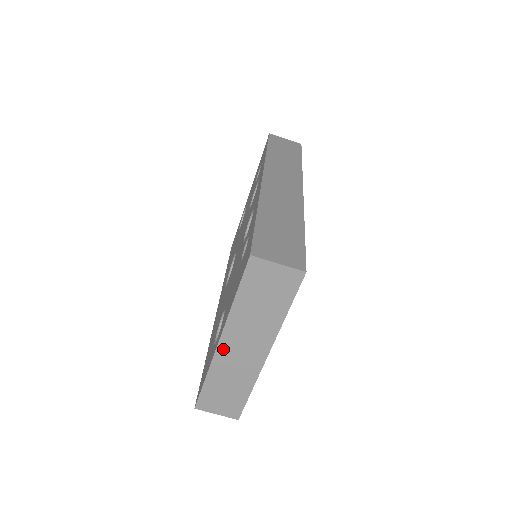
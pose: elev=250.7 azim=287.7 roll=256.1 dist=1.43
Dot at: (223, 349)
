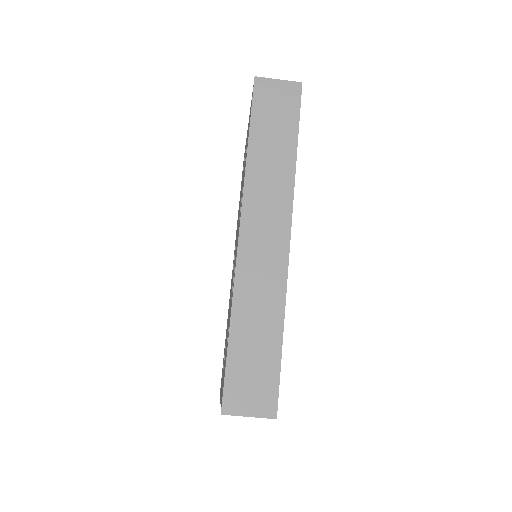
Dot at: occluded
